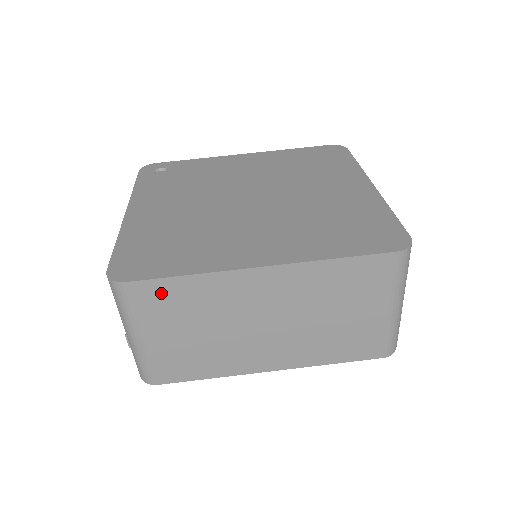
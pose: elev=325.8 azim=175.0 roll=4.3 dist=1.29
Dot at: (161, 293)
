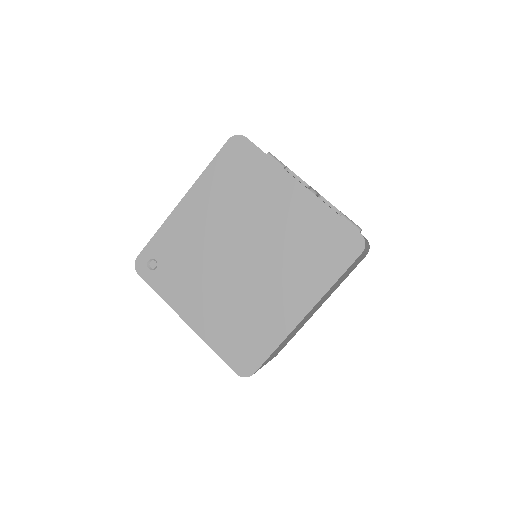
Dot at: occluded
